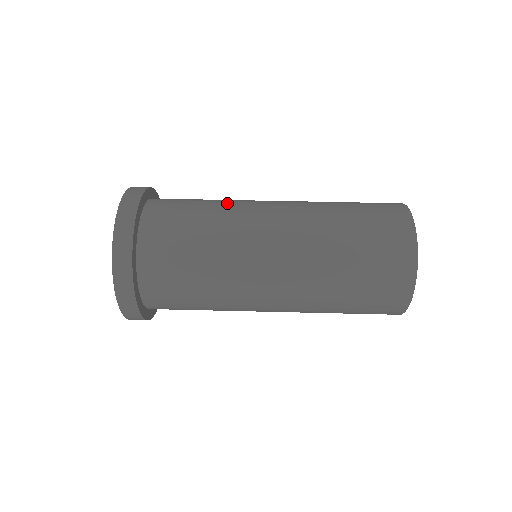
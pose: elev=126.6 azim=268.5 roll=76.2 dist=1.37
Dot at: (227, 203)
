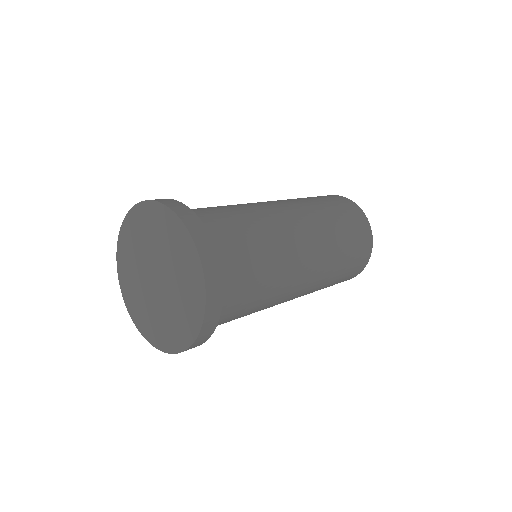
Dot at: (258, 217)
